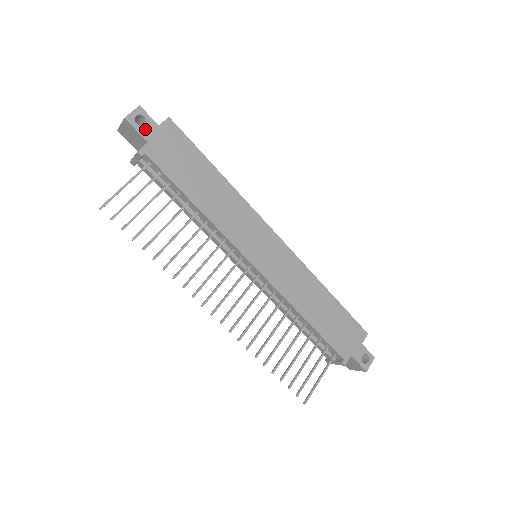
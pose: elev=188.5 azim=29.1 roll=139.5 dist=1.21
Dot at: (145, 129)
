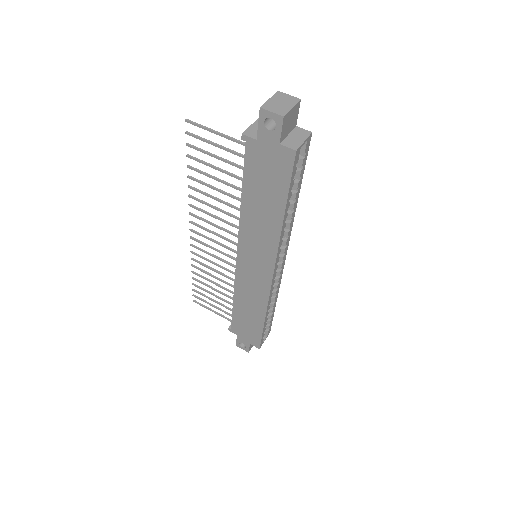
Dot at: (266, 132)
